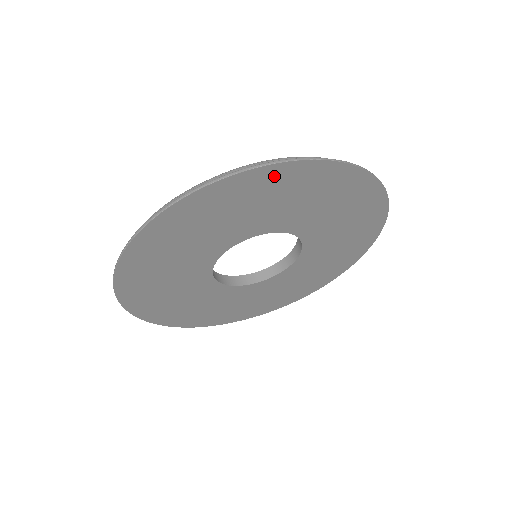
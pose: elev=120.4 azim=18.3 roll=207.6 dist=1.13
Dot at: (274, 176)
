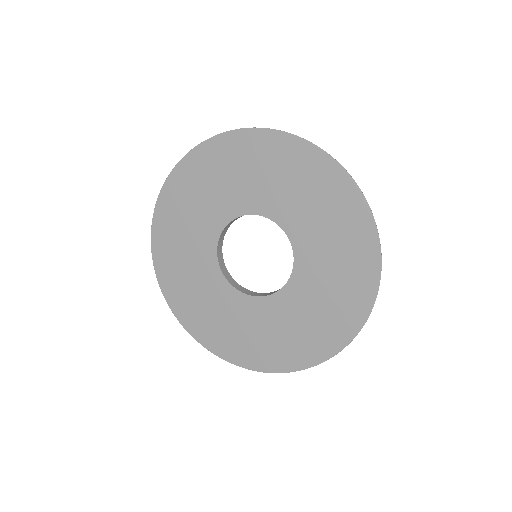
Dot at: (316, 162)
